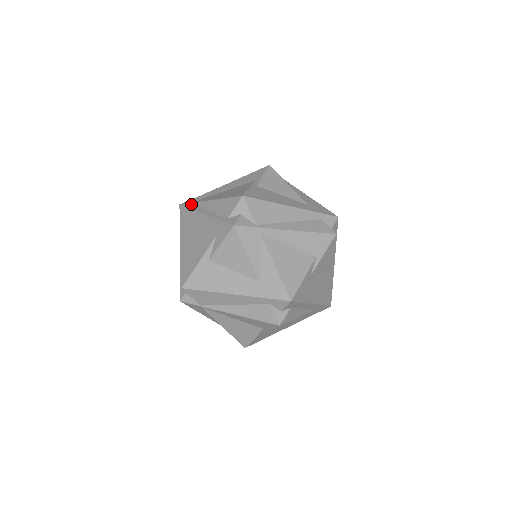
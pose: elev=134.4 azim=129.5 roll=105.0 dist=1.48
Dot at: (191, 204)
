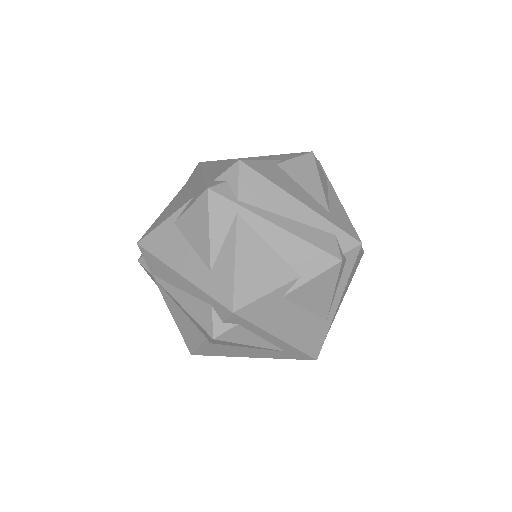
Dot at: (207, 163)
